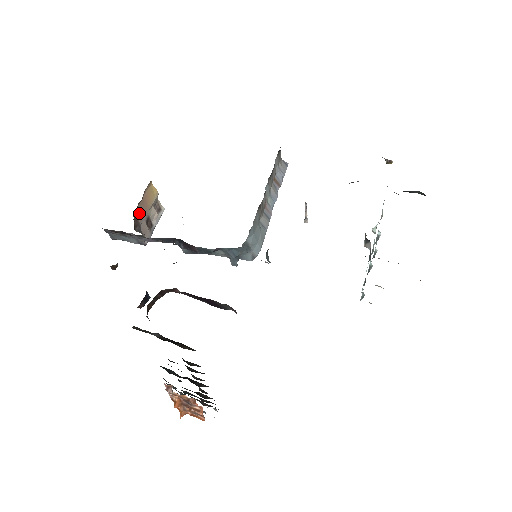
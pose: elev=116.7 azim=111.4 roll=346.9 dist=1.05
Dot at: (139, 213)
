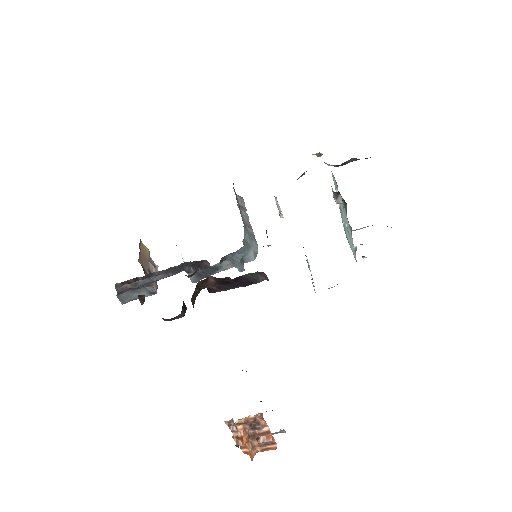
Dot at: (142, 263)
